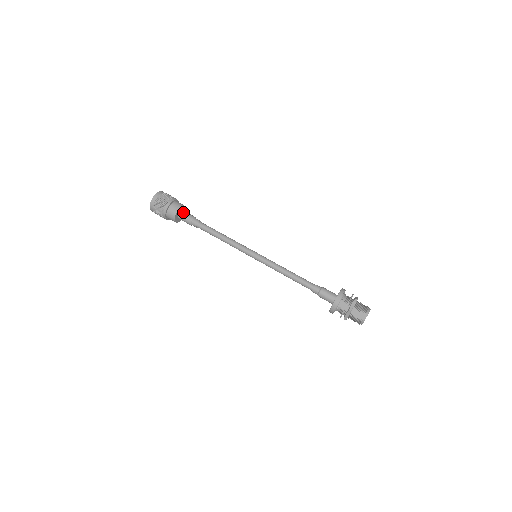
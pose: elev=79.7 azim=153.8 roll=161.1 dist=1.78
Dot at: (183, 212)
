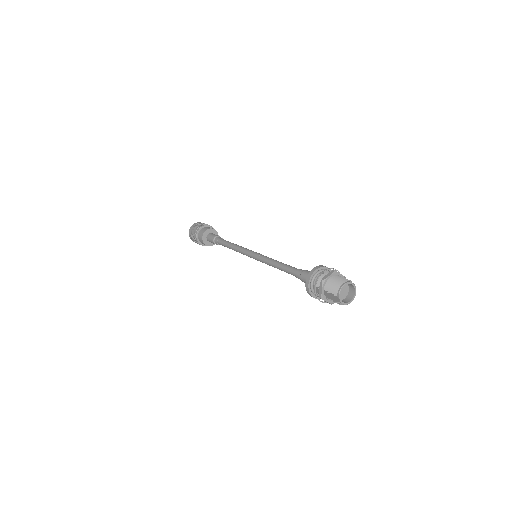
Dot at: (208, 237)
